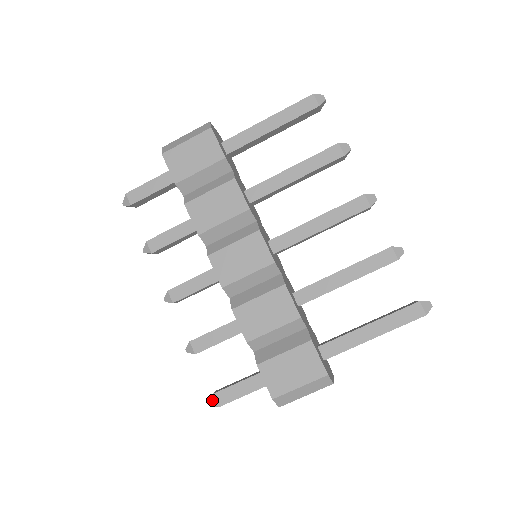
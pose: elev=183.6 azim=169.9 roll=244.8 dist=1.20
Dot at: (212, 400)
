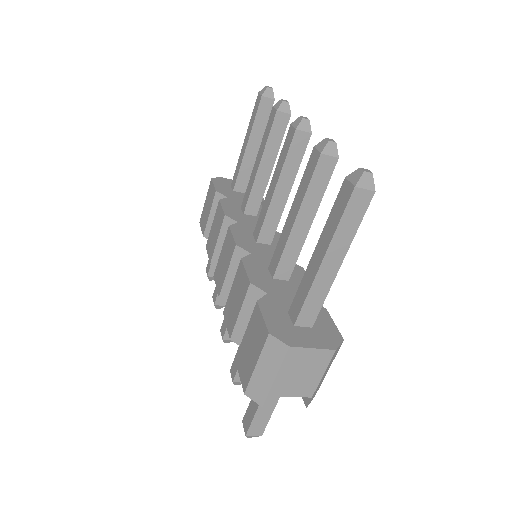
Dot at: (244, 429)
